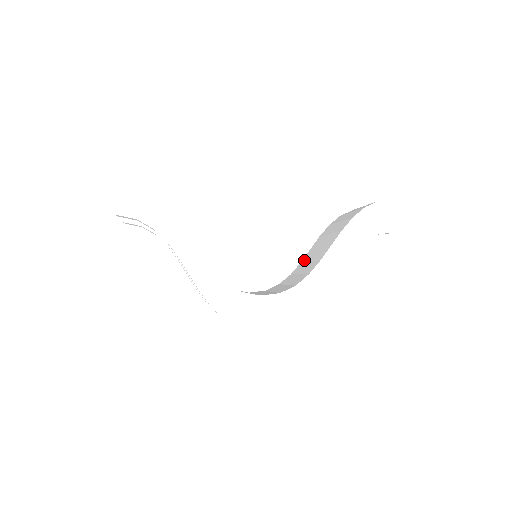
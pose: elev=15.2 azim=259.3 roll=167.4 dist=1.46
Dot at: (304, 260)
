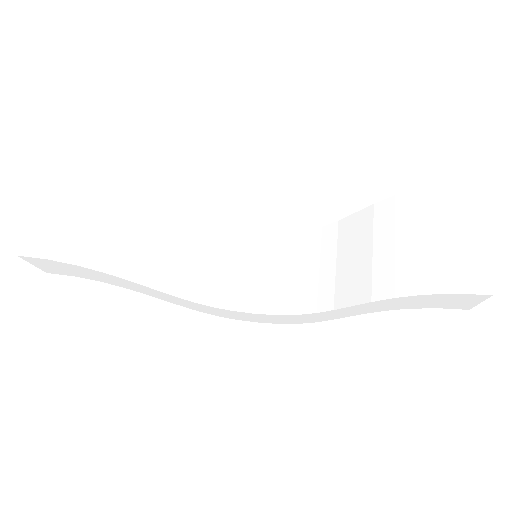
Dot at: (339, 231)
